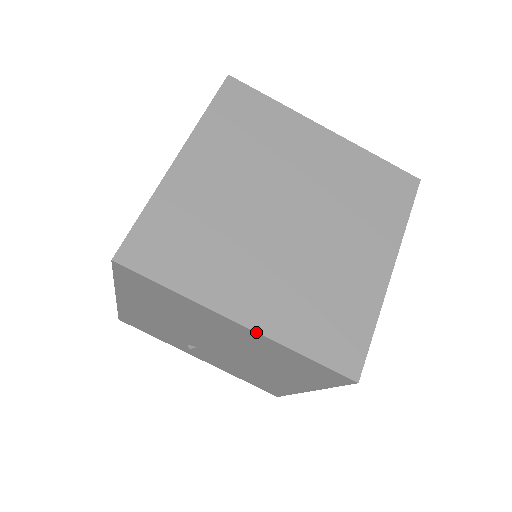
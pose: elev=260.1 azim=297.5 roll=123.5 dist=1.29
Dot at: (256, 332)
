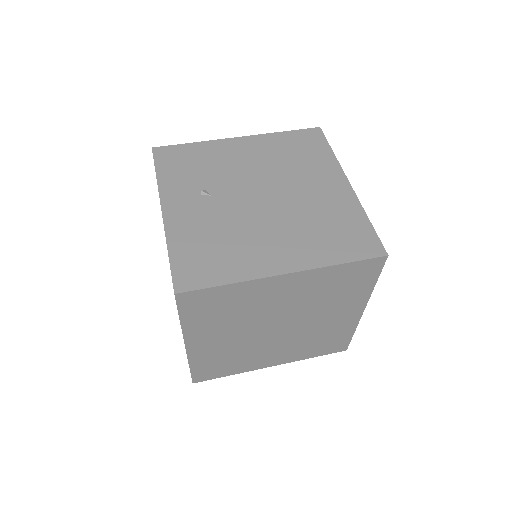
Dot at: (355, 193)
